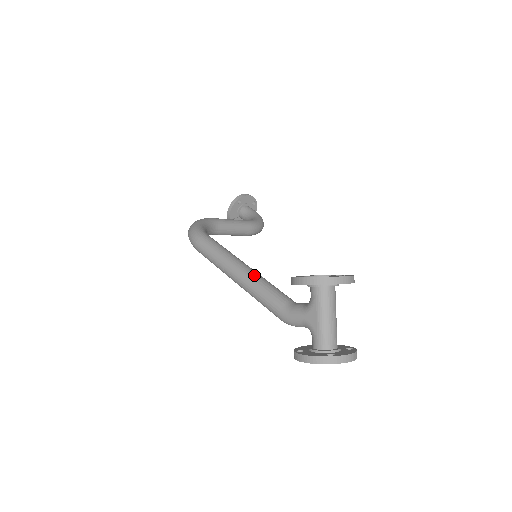
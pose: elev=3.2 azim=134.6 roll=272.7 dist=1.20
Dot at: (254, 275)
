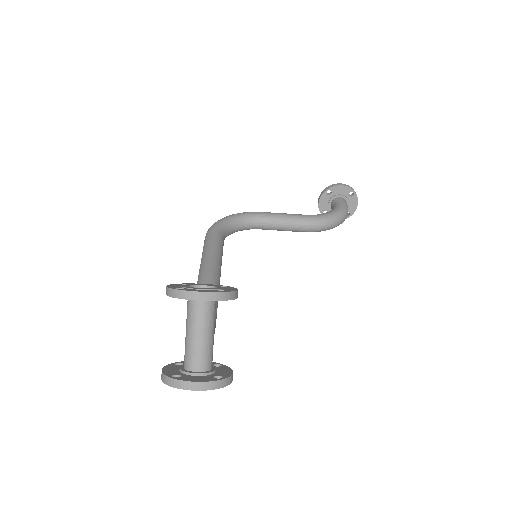
Dot at: (204, 276)
